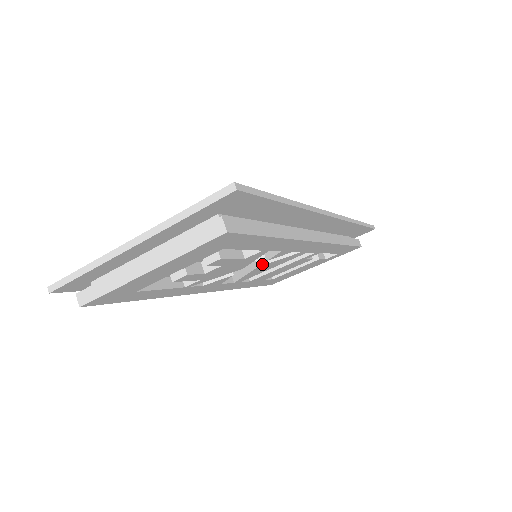
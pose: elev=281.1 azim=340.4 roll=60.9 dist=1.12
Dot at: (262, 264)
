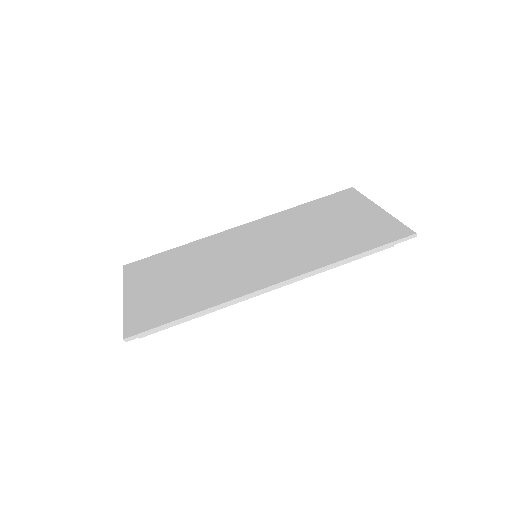
Dot at: occluded
